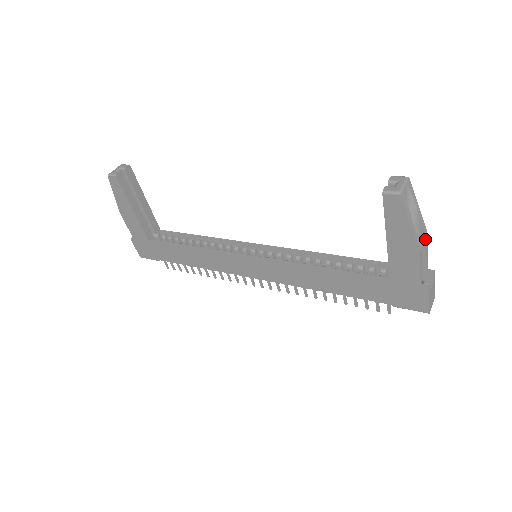
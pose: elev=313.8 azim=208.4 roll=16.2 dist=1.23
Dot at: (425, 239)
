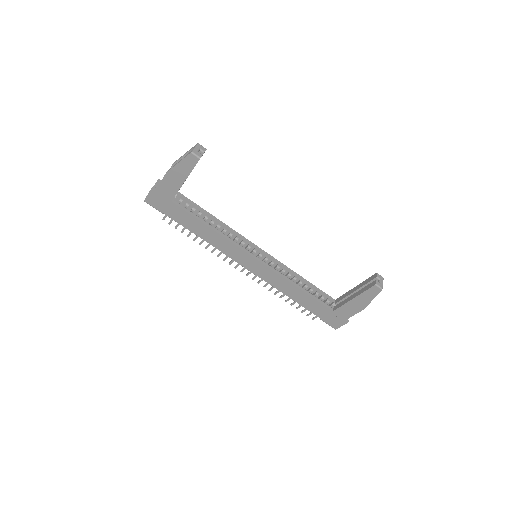
Dot at: occluded
